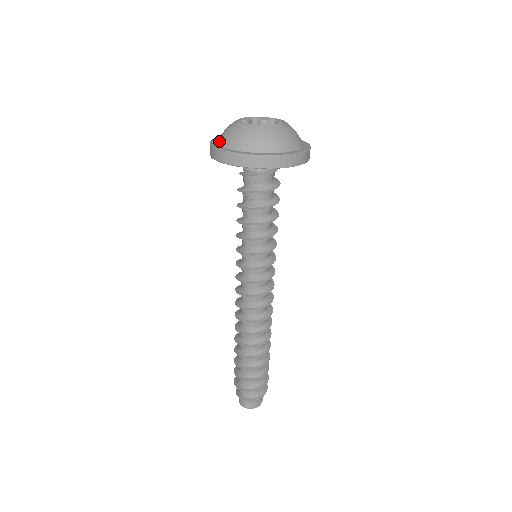
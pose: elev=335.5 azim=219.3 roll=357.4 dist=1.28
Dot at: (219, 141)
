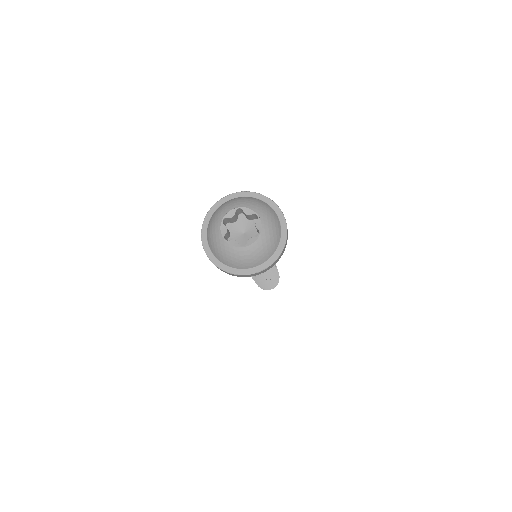
Dot at: (225, 264)
